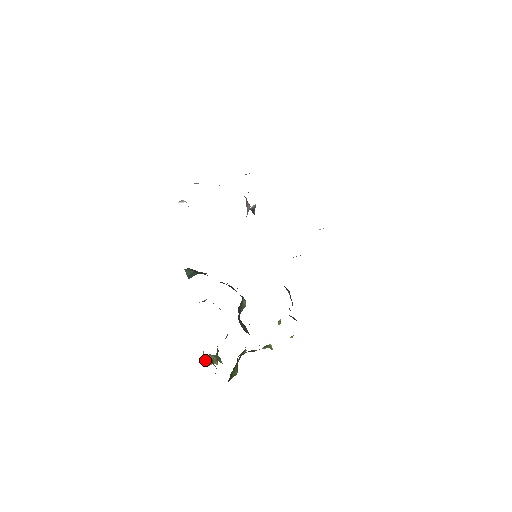
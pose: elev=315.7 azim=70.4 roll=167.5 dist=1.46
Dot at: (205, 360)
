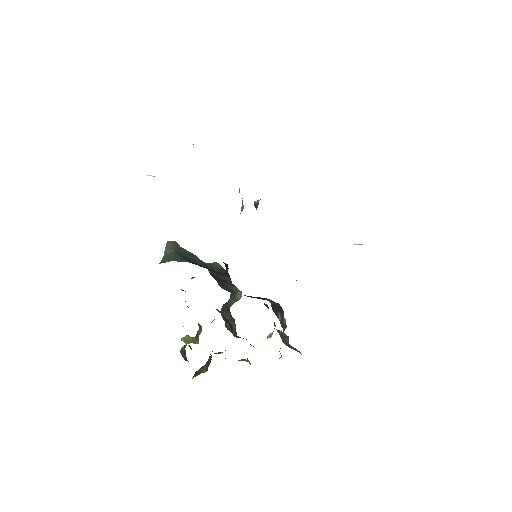
Dot at: (182, 338)
